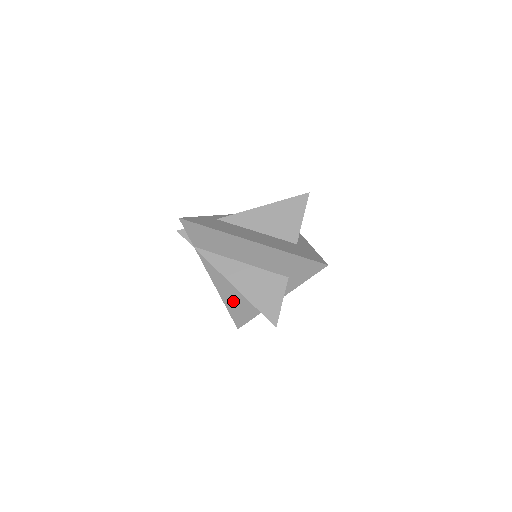
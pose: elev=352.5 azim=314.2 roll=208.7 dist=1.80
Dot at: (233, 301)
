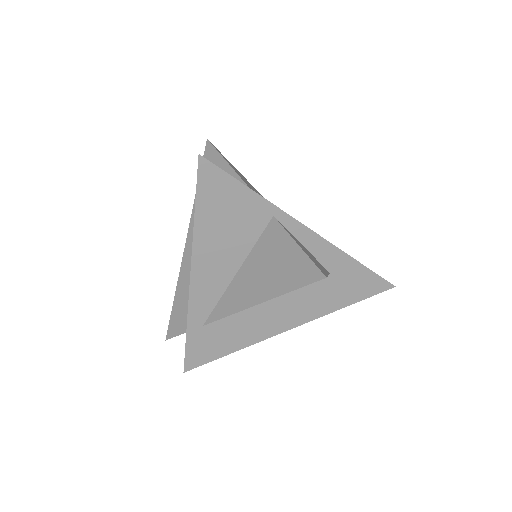
Dot at: occluded
